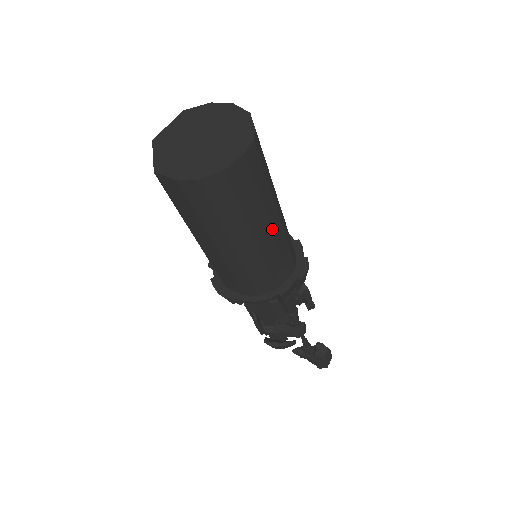
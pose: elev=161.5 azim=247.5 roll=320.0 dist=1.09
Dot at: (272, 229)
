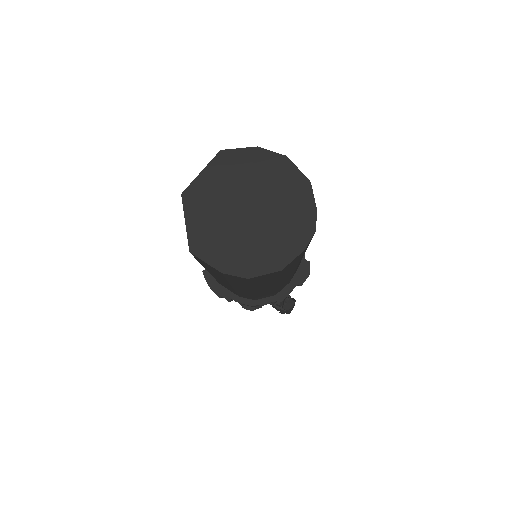
Dot at: (295, 270)
